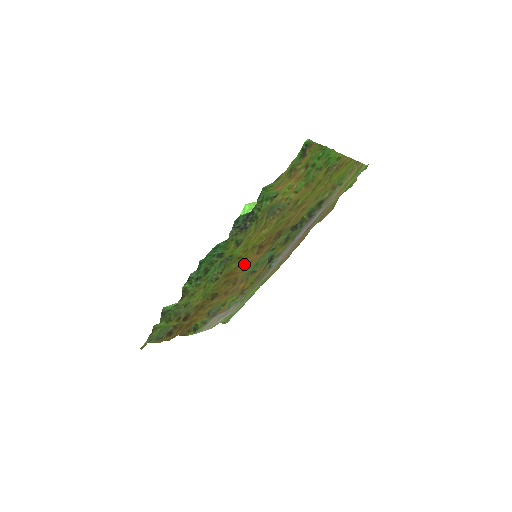
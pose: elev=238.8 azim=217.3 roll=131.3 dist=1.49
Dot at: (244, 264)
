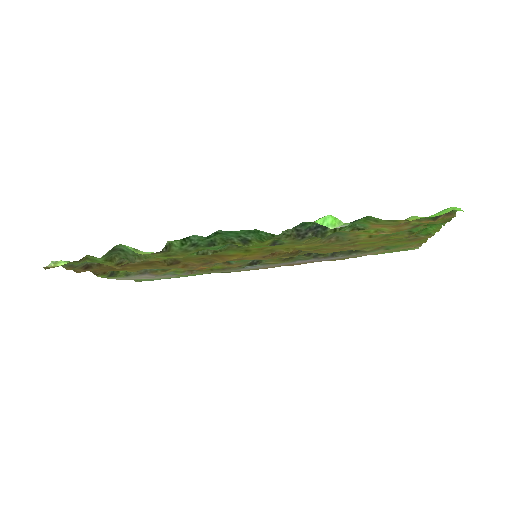
Dot at: (240, 257)
